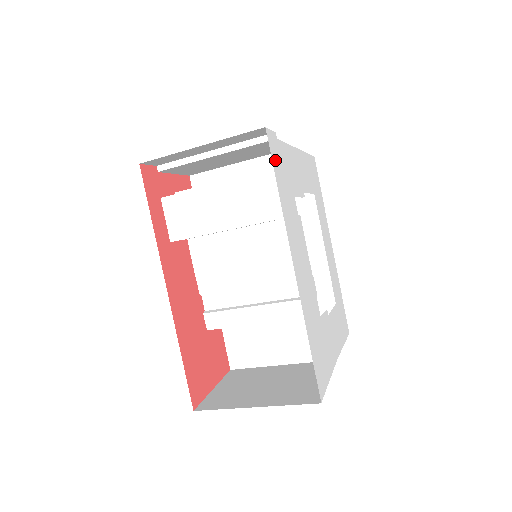
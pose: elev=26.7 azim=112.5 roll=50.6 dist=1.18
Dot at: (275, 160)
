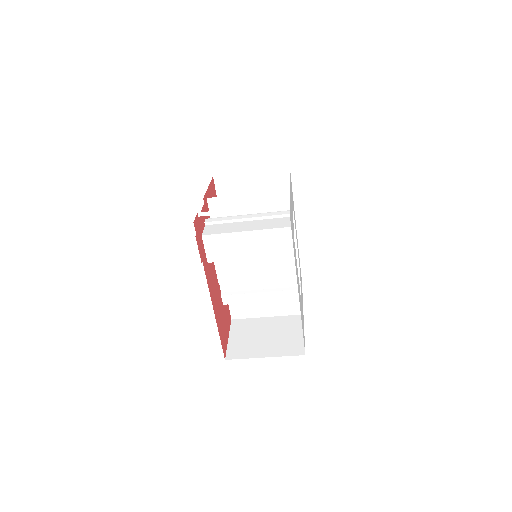
Dot at: (291, 228)
